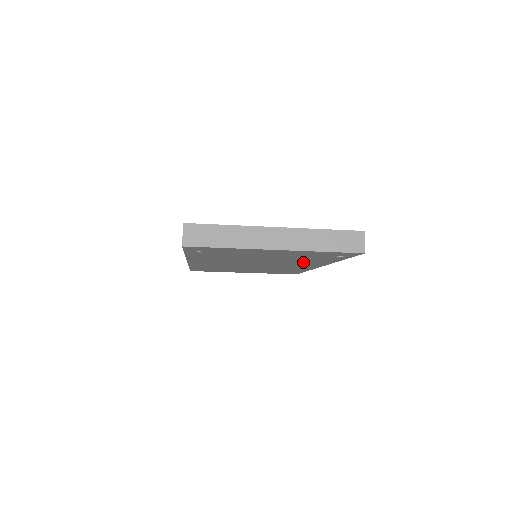
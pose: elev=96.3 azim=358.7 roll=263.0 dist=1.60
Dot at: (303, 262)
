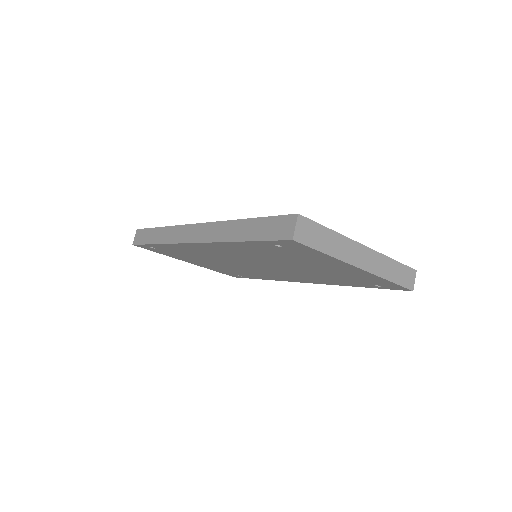
Dot at: (312, 277)
